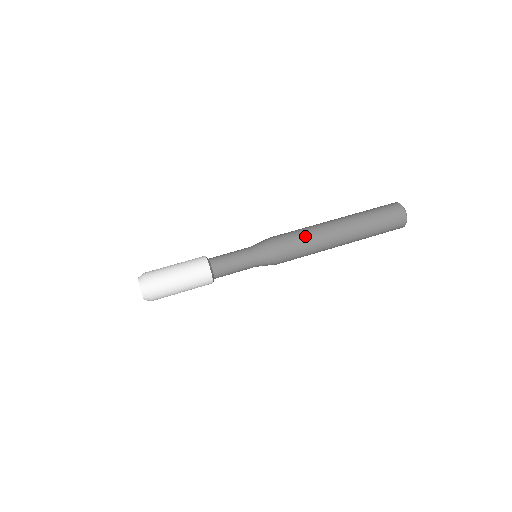
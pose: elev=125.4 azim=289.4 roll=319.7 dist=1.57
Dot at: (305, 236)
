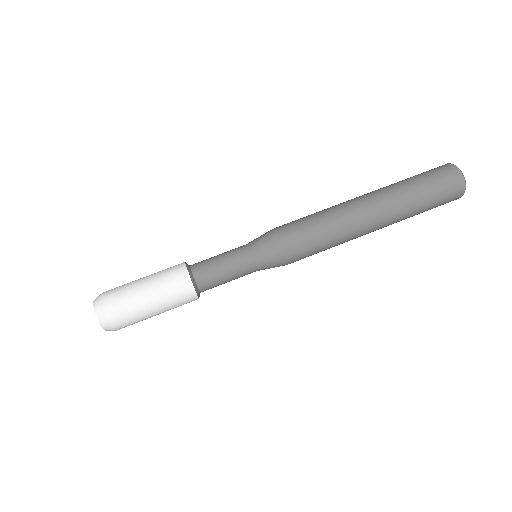
Dot at: (326, 232)
